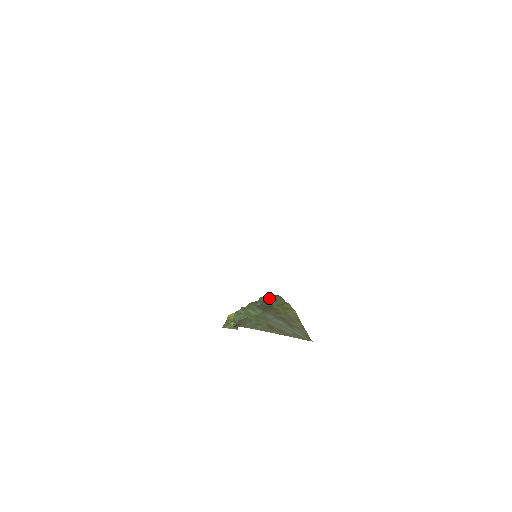
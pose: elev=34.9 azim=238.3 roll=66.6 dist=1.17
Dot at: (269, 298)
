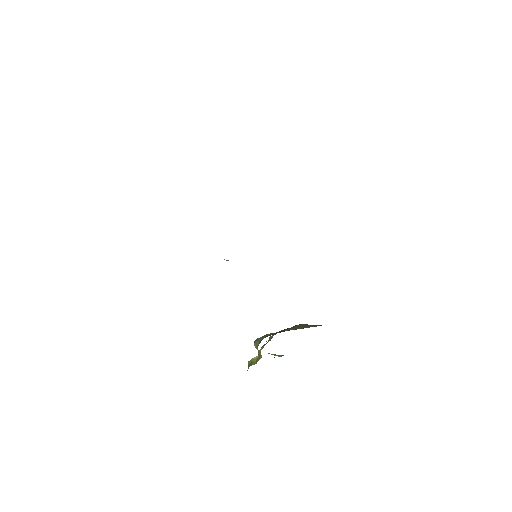
Dot at: occluded
